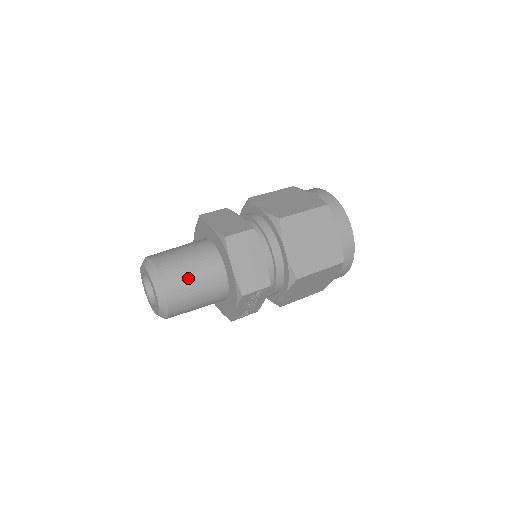
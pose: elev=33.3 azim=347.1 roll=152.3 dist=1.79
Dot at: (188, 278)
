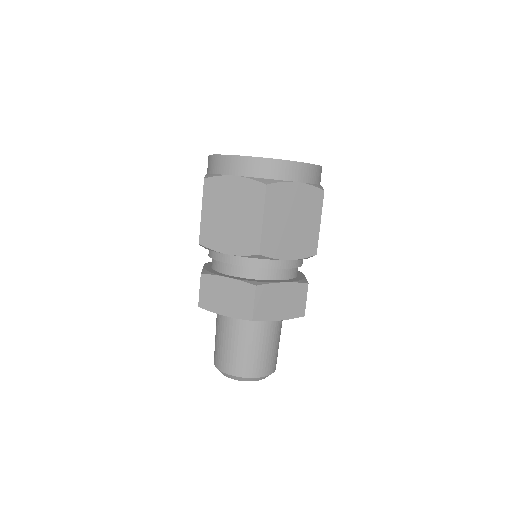
Dot at: occluded
